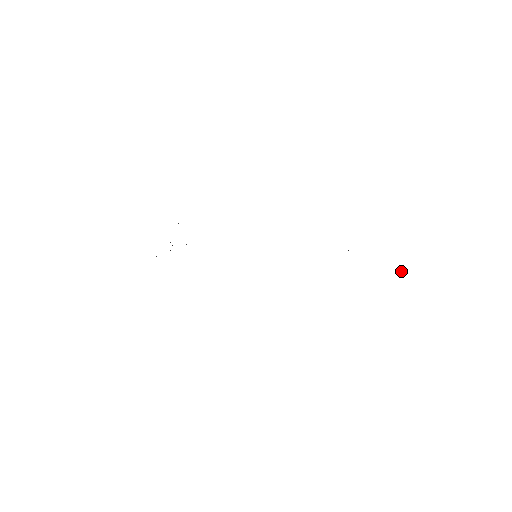
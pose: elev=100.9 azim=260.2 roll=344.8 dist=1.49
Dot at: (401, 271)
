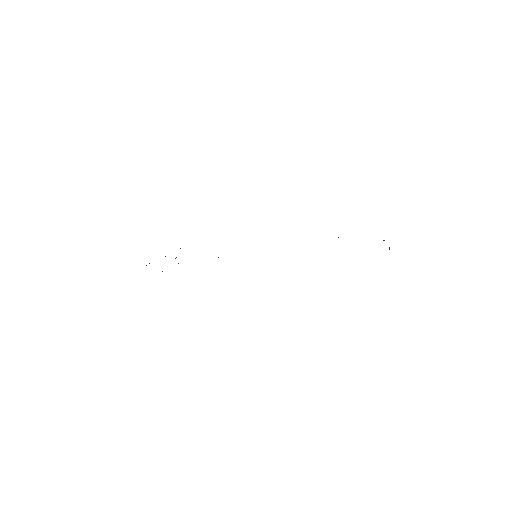
Dot at: (389, 247)
